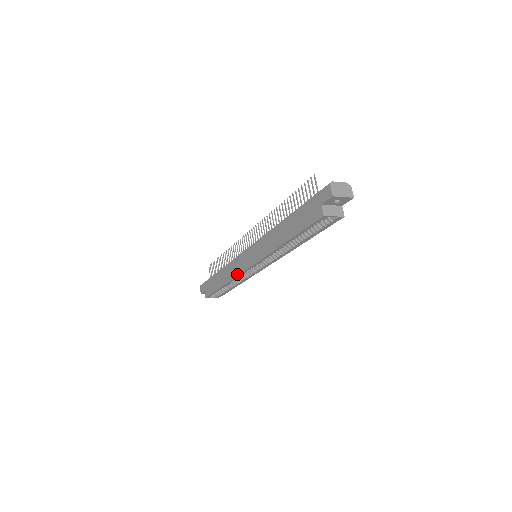
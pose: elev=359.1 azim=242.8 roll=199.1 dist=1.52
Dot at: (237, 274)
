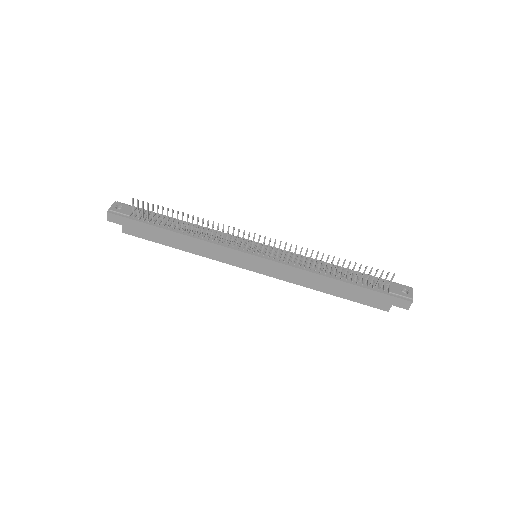
Dot at: (221, 261)
